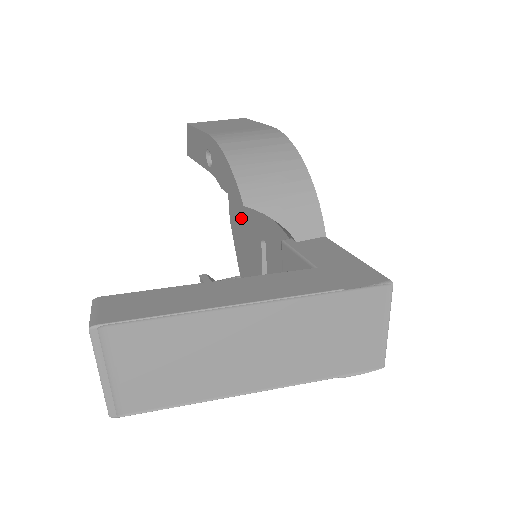
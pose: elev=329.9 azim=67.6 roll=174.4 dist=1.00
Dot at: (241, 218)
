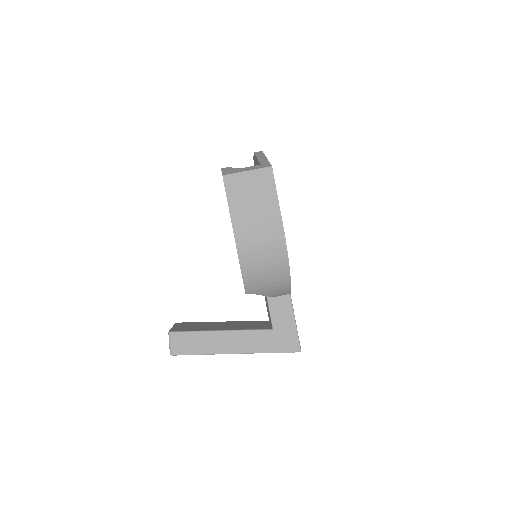
Dot at: occluded
